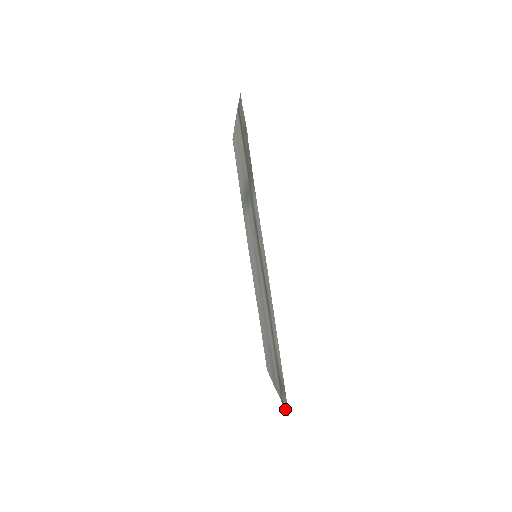
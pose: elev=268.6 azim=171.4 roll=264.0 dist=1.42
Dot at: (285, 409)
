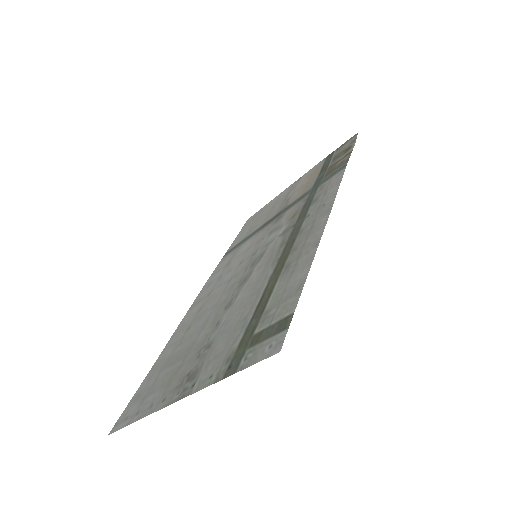
Dot at: (251, 363)
